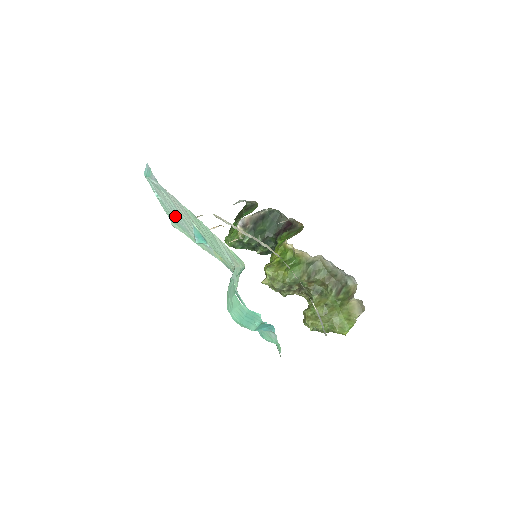
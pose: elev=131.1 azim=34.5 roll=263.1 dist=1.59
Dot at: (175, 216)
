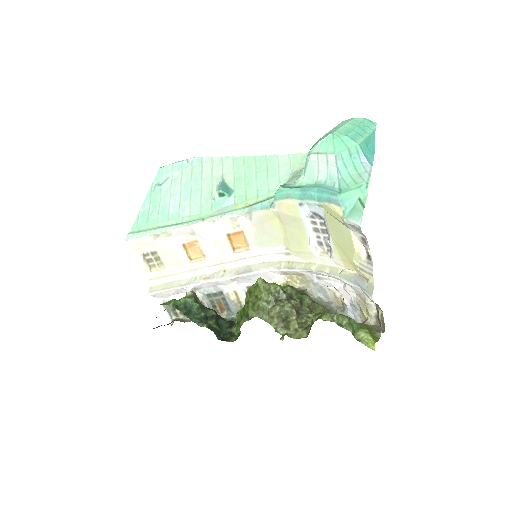
Dot at: (170, 202)
